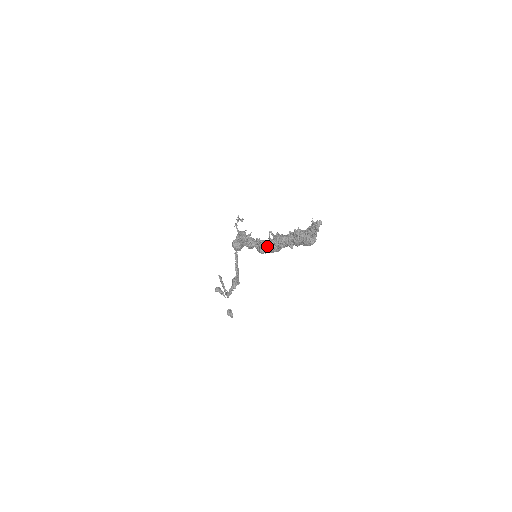
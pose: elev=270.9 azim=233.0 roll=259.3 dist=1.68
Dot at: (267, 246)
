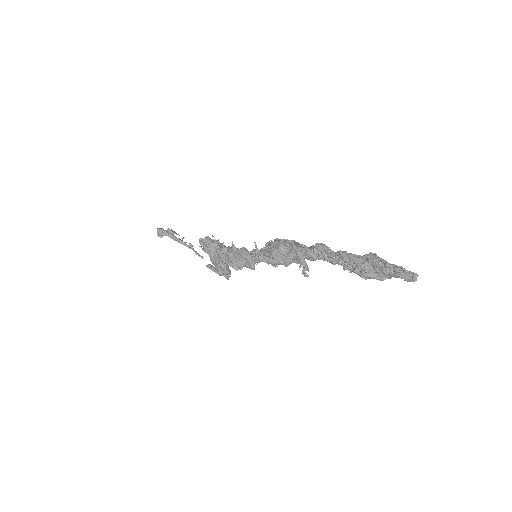
Dot at: (286, 264)
